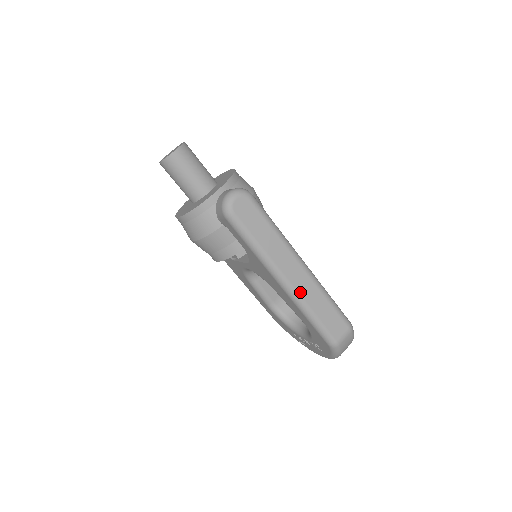
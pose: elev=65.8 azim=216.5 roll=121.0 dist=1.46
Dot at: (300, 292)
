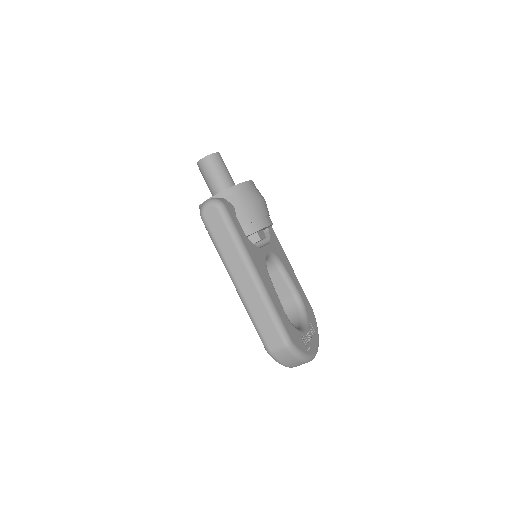
Dot at: (245, 295)
